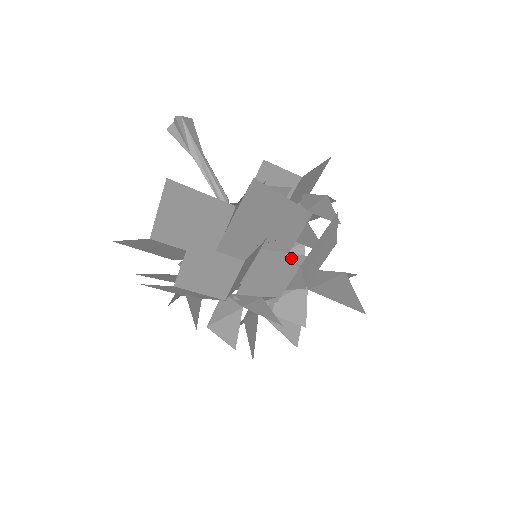
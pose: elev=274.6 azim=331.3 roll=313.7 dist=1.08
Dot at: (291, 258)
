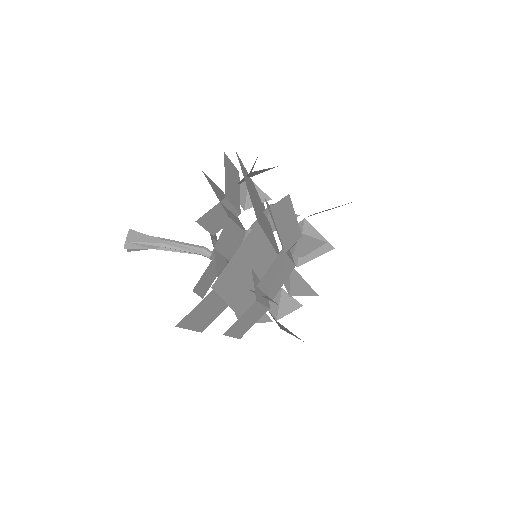
Dot at: (276, 261)
